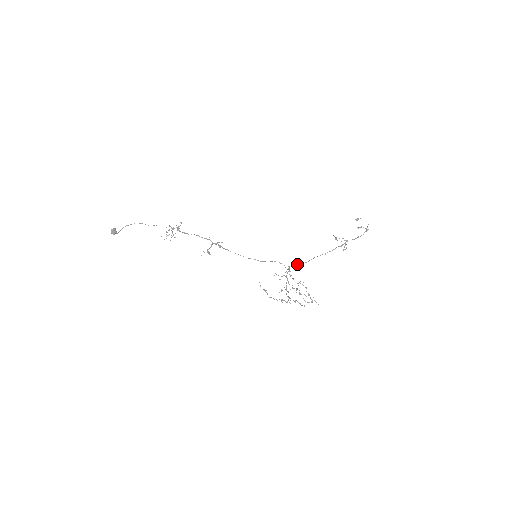
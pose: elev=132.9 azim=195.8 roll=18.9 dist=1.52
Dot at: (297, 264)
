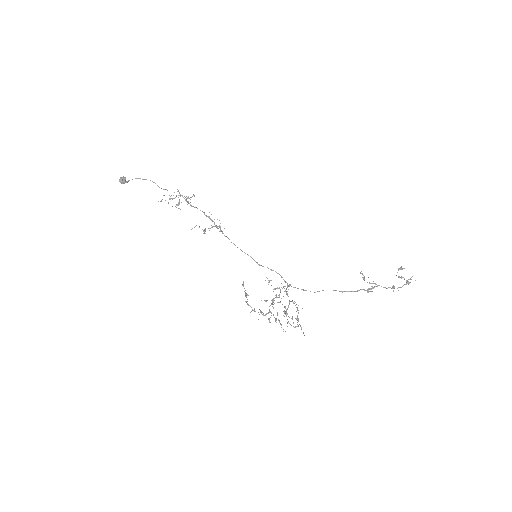
Dot at: occluded
